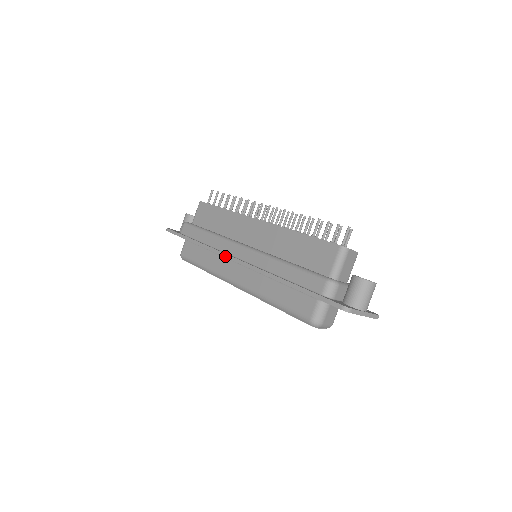
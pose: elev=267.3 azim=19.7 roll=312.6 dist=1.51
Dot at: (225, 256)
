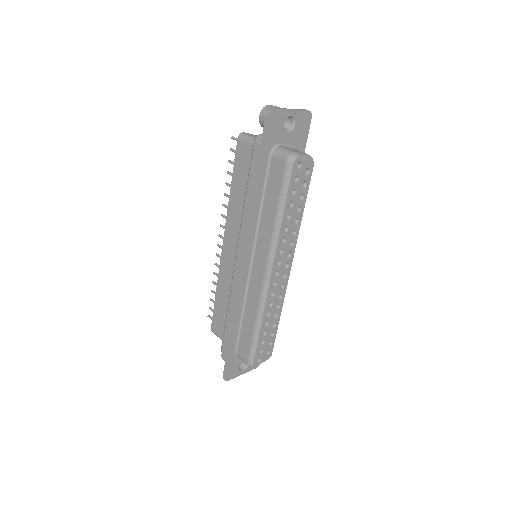
Dot at: (240, 280)
